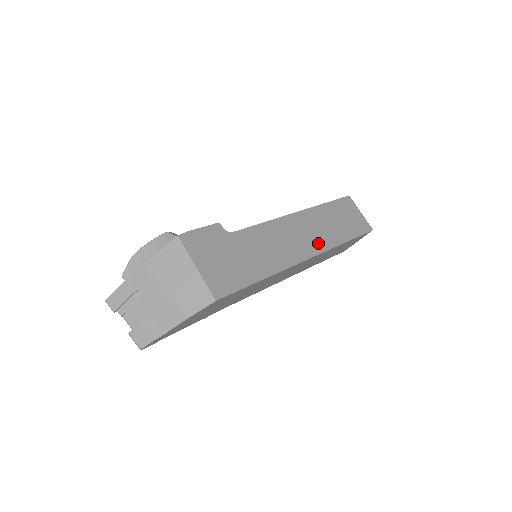
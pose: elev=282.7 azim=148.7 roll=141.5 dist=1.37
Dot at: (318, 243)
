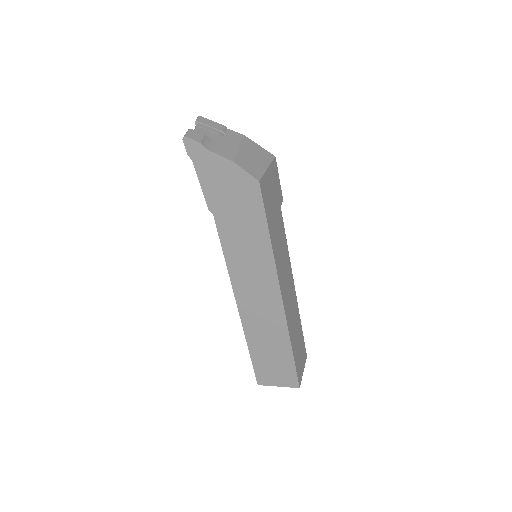
Dot at: (288, 311)
